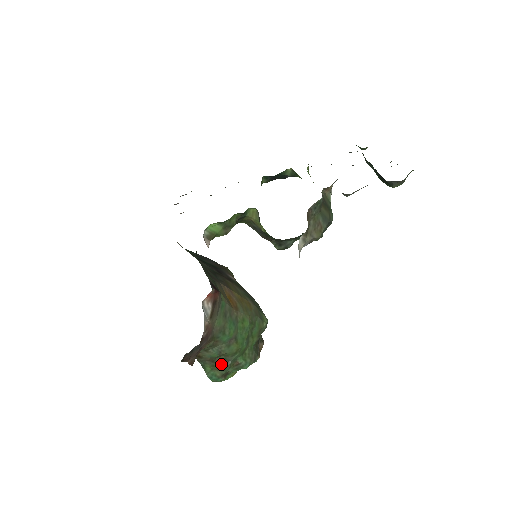
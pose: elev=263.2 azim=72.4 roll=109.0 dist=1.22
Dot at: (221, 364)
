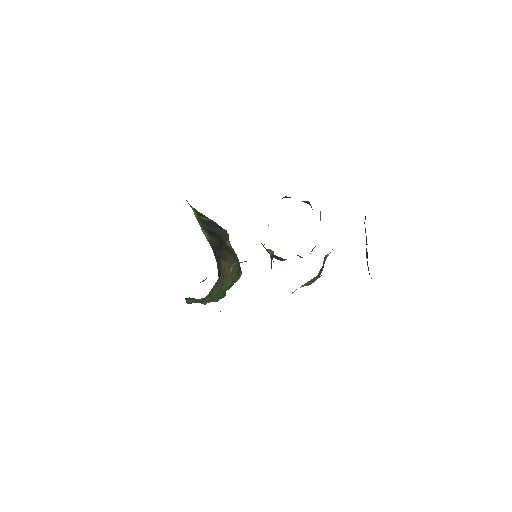
Dot at: occluded
